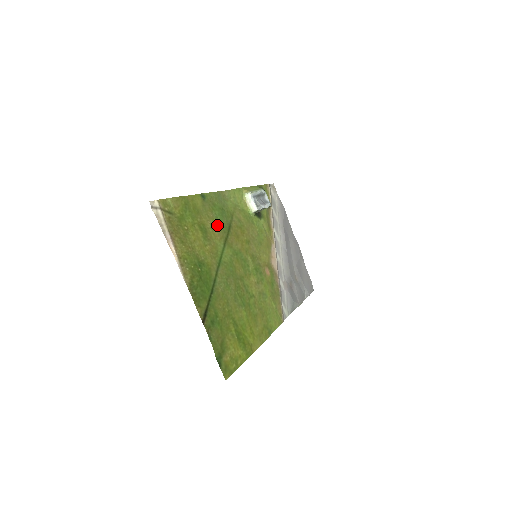
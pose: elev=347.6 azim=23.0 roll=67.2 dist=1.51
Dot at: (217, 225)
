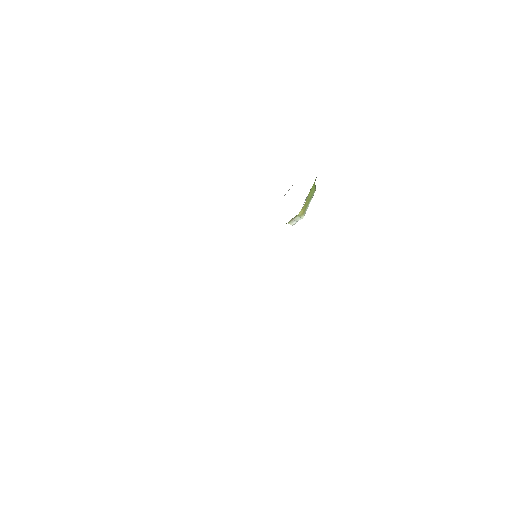
Dot at: occluded
